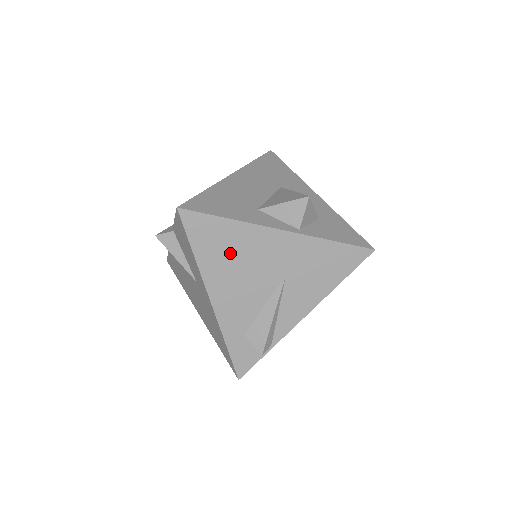
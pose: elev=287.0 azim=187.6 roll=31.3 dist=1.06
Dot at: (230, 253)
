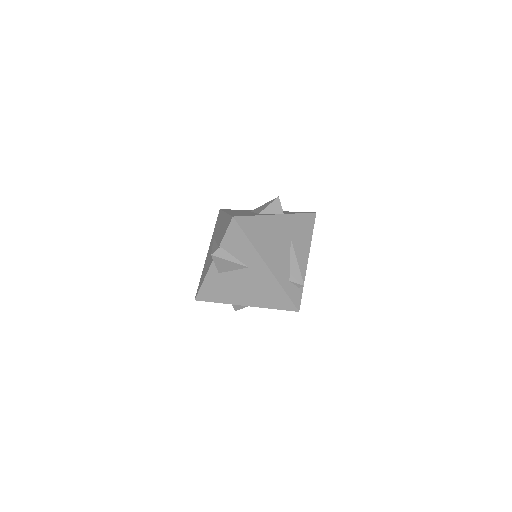
Dot at: (264, 234)
